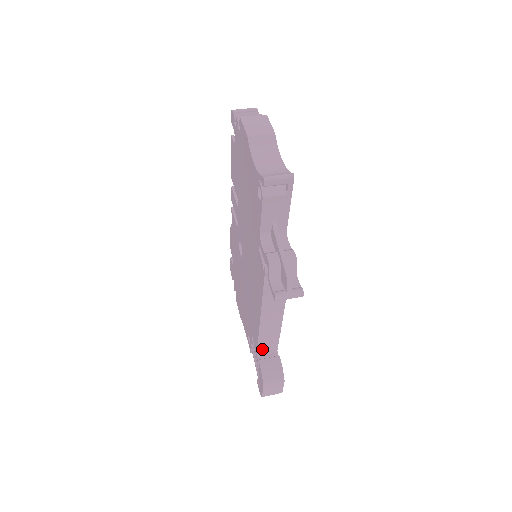
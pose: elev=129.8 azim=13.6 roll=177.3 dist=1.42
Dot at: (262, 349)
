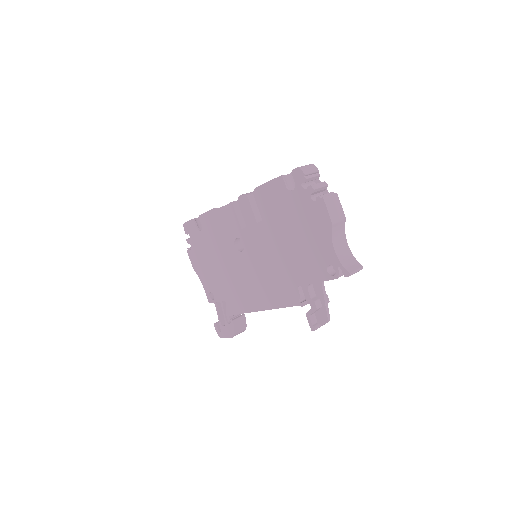
Dot at: occluded
